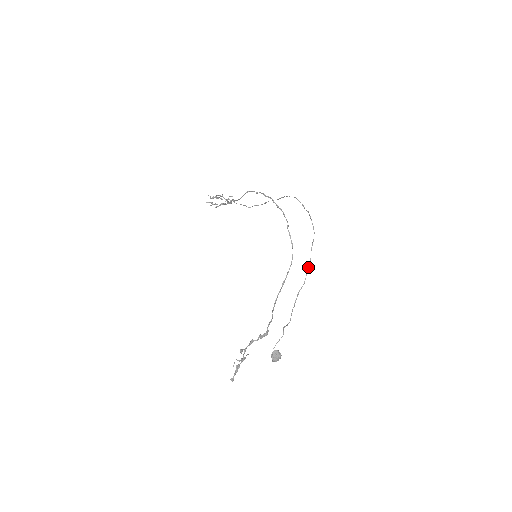
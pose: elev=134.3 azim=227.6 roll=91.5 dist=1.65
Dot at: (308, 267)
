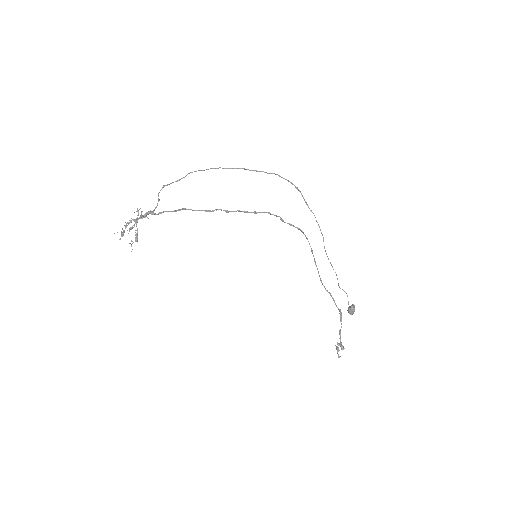
Dot at: occluded
